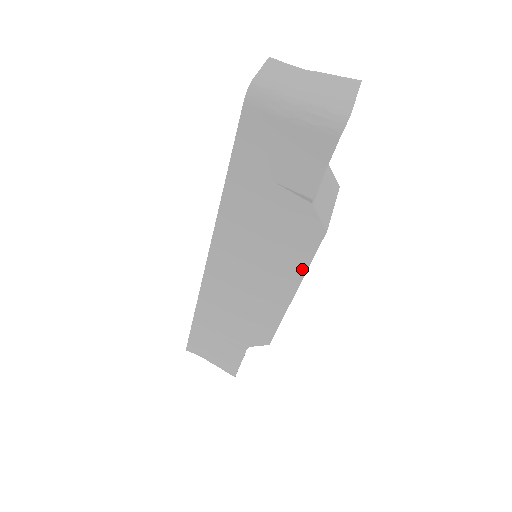
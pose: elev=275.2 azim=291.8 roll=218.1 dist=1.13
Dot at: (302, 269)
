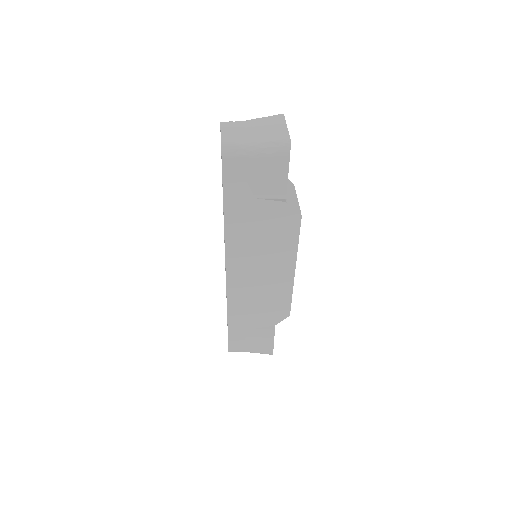
Dot at: (294, 249)
